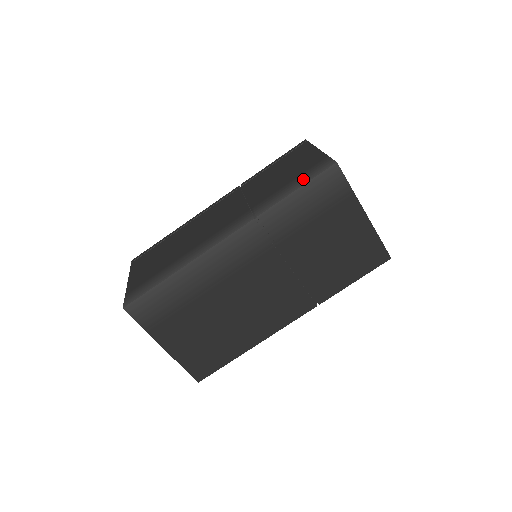
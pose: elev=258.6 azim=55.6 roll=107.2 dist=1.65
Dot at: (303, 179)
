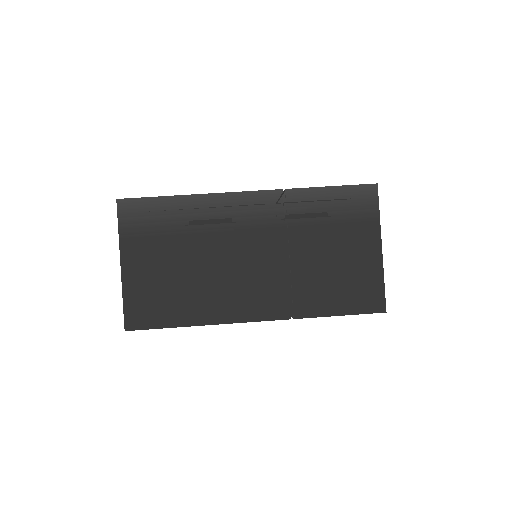
Dot at: occluded
